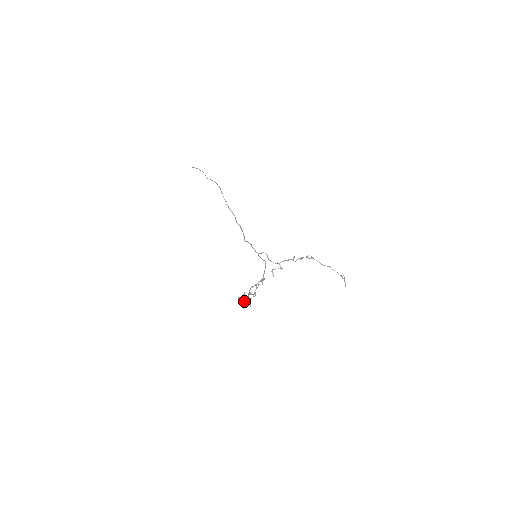
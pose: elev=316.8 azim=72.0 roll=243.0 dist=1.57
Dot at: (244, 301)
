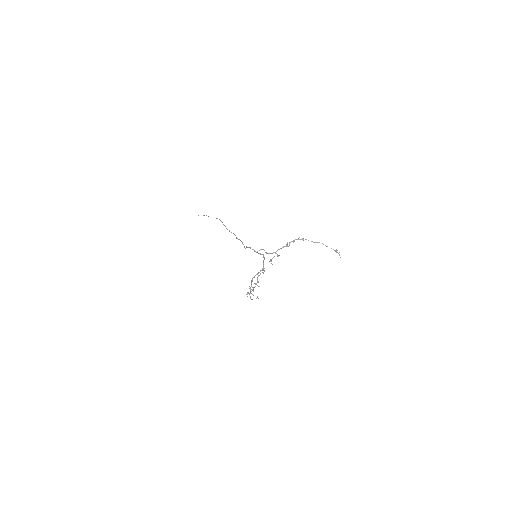
Dot at: occluded
